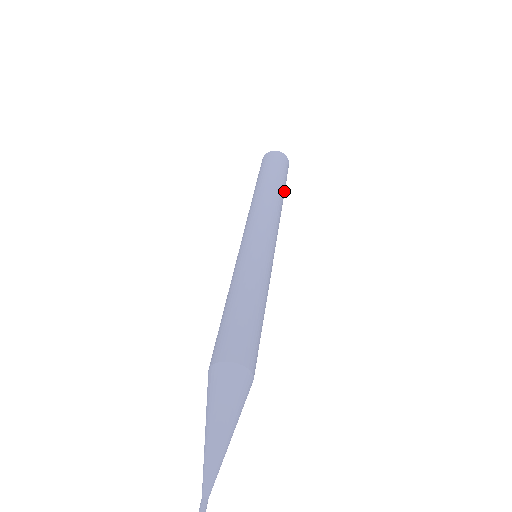
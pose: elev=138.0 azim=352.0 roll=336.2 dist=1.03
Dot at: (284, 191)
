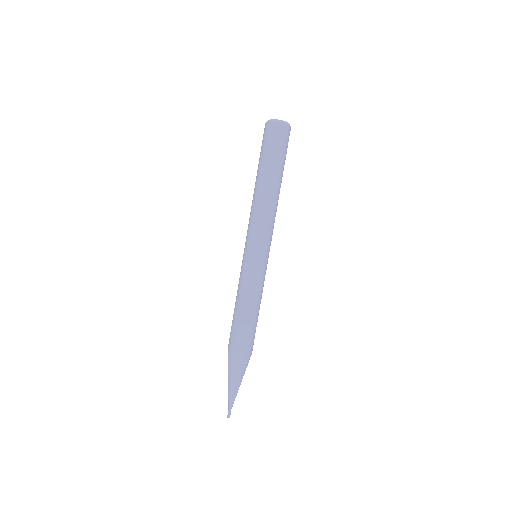
Dot at: occluded
